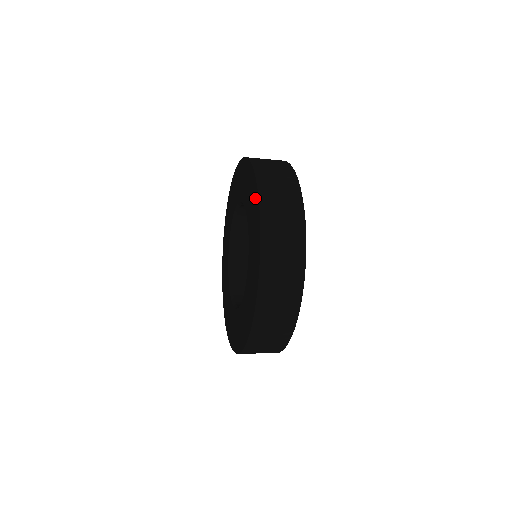
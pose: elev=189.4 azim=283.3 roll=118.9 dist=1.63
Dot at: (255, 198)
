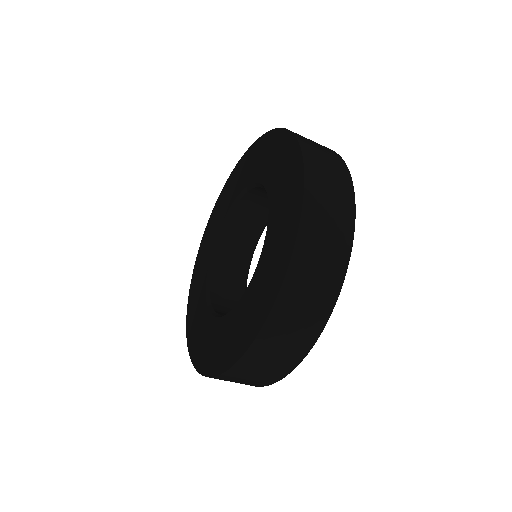
Dot at: (285, 143)
